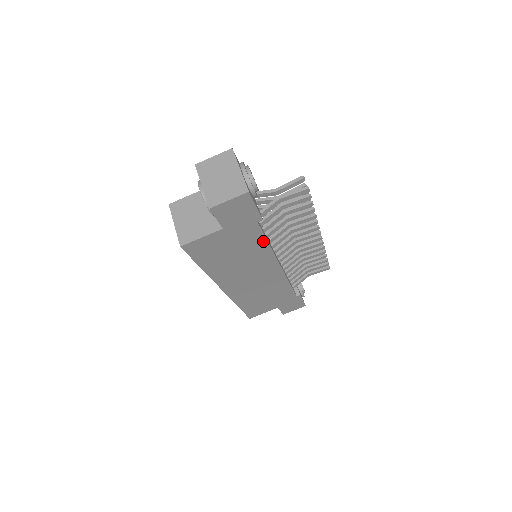
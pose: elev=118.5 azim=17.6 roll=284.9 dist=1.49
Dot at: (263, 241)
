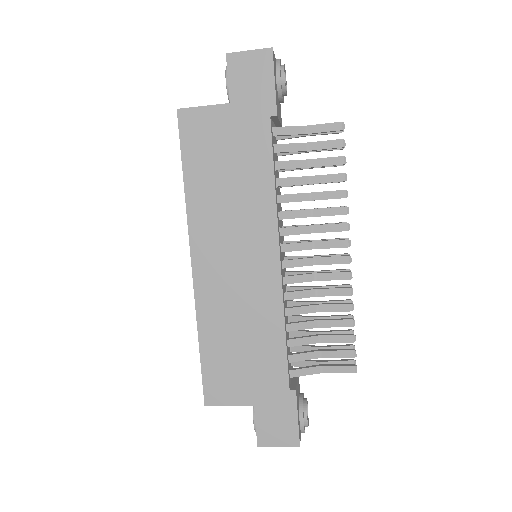
Dot at: (269, 167)
